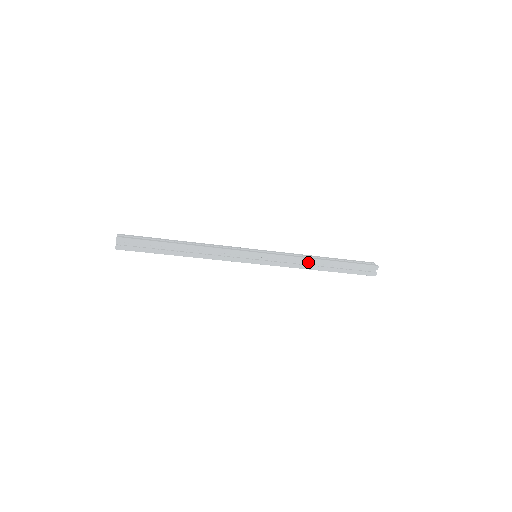
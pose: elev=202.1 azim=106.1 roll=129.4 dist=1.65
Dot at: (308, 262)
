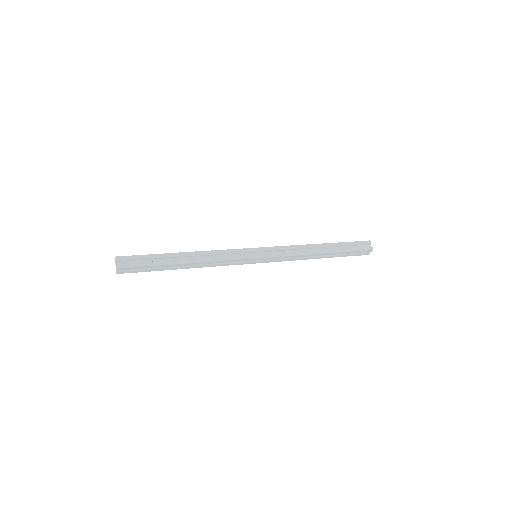
Dot at: (306, 256)
